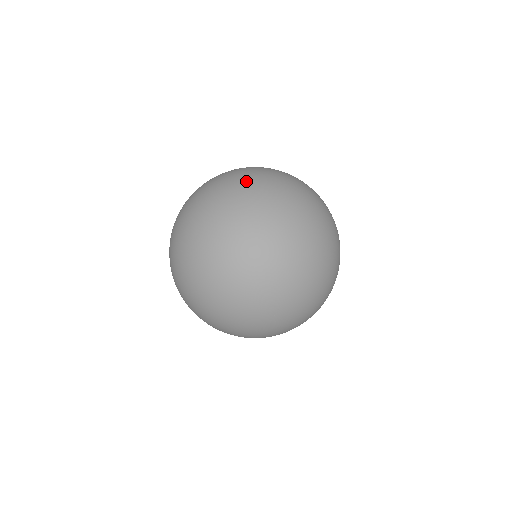
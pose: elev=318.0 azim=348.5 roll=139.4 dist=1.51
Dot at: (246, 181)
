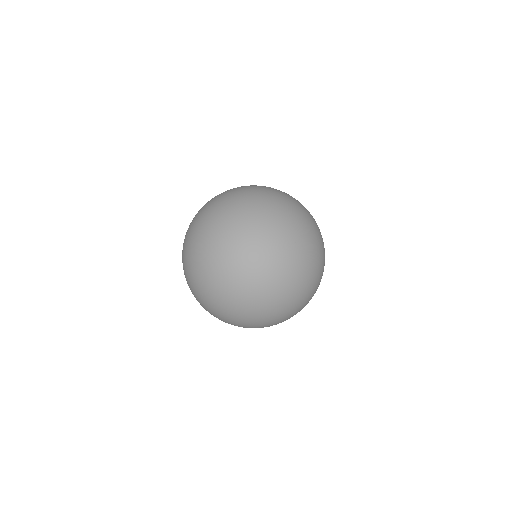
Dot at: occluded
